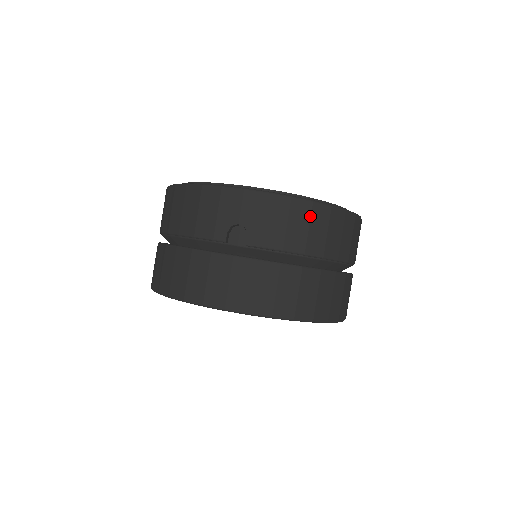
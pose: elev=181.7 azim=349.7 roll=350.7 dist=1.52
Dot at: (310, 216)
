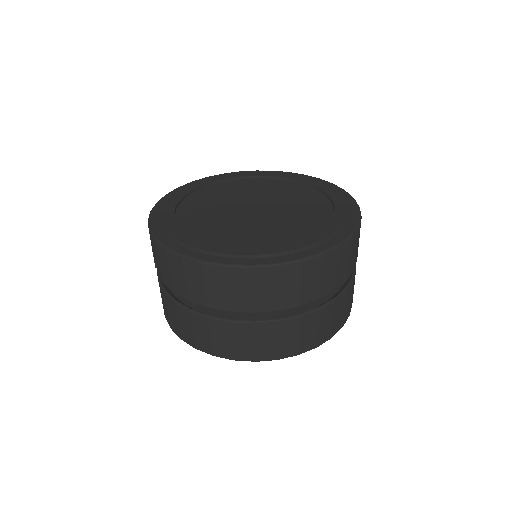
Dot at: (184, 270)
